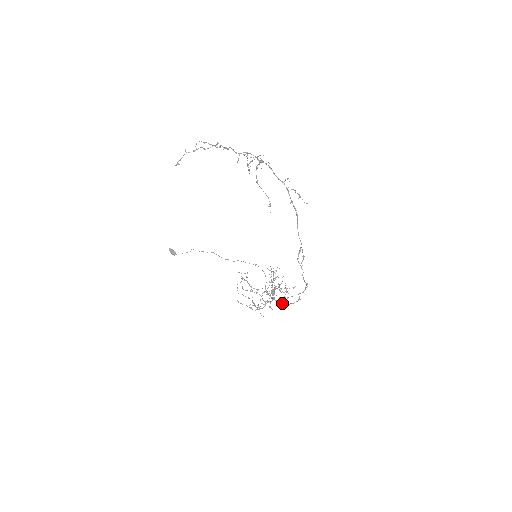
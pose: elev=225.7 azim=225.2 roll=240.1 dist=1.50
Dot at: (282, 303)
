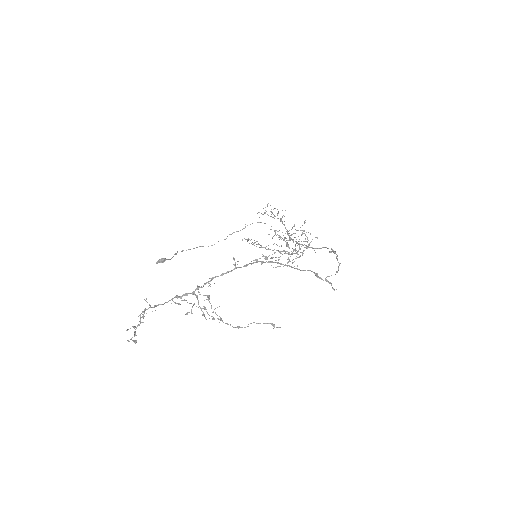
Dot at: occluded
